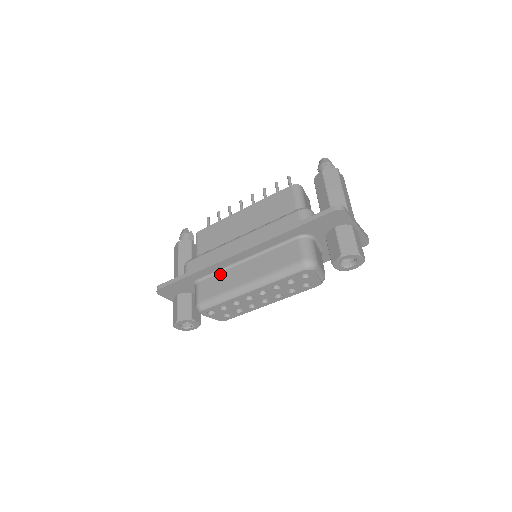
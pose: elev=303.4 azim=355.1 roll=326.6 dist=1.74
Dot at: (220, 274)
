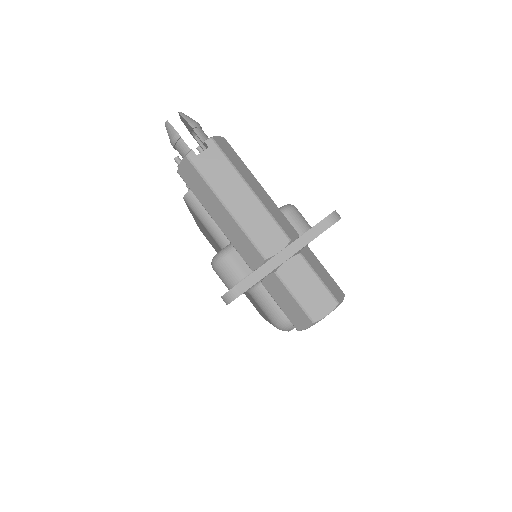
Dot at: occluded
